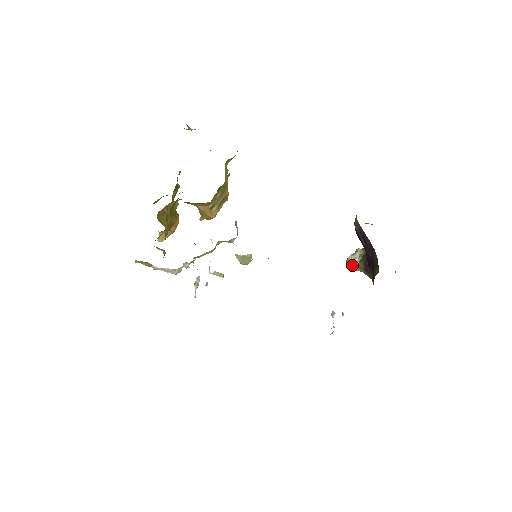
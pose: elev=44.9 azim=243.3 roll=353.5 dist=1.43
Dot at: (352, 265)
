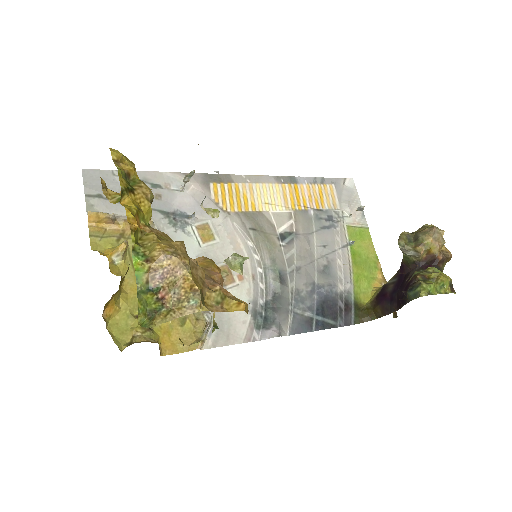
Dot at: occluded
